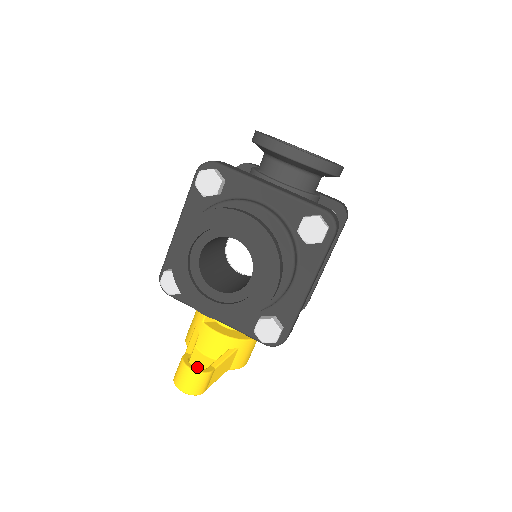
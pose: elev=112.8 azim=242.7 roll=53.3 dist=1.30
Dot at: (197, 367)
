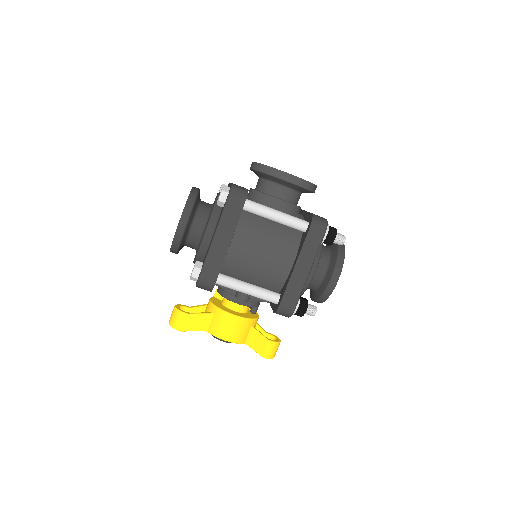
Dot at: occluded
